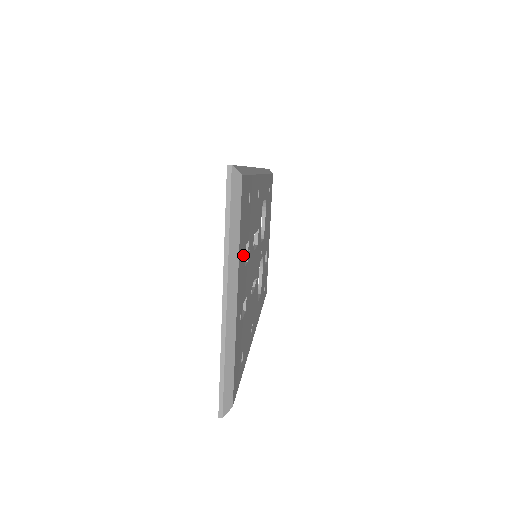
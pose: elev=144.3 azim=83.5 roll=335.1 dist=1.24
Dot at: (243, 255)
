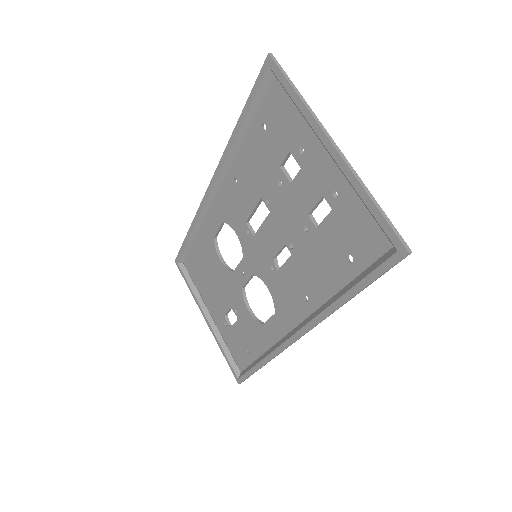
Dot at: (303, 146)
